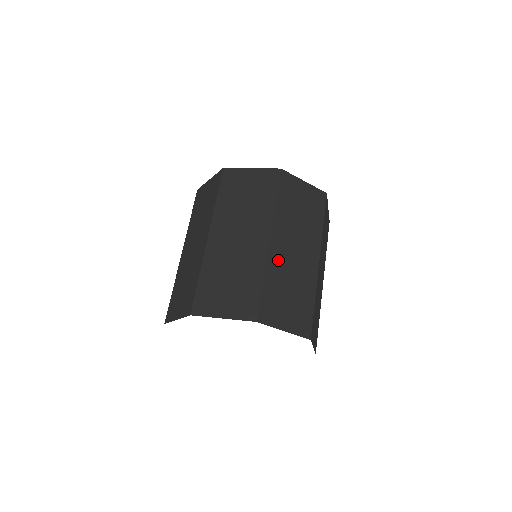
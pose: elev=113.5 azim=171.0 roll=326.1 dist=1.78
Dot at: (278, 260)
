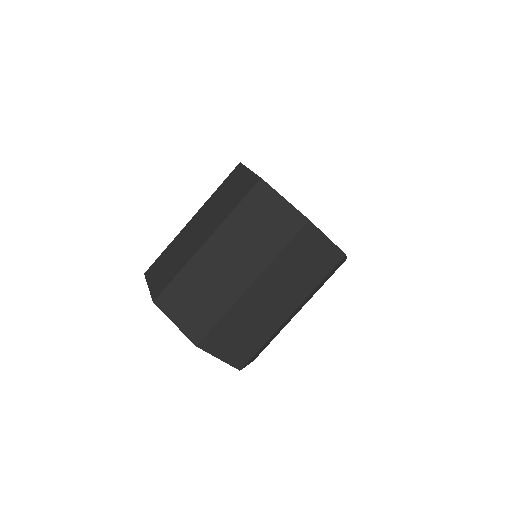
Dot at: occluded
